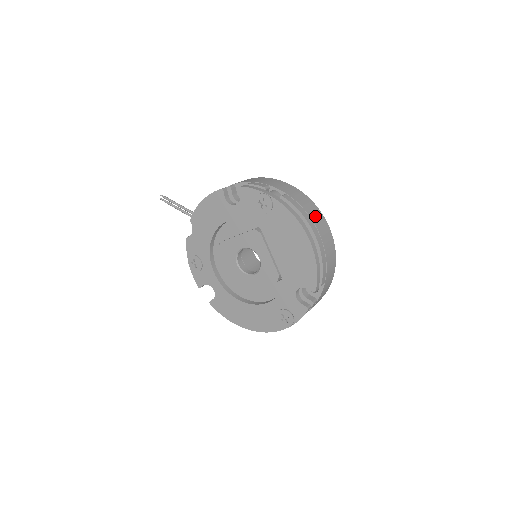
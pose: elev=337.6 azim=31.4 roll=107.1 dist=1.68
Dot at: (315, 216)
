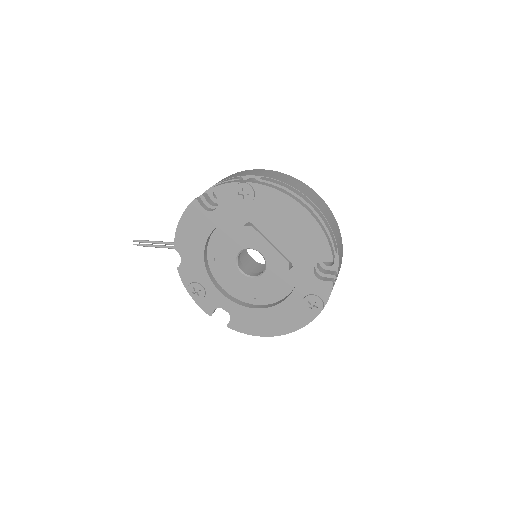
Dot at: (300, 187)
